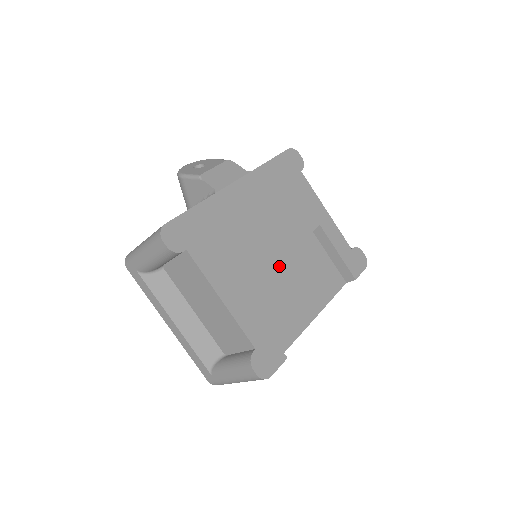
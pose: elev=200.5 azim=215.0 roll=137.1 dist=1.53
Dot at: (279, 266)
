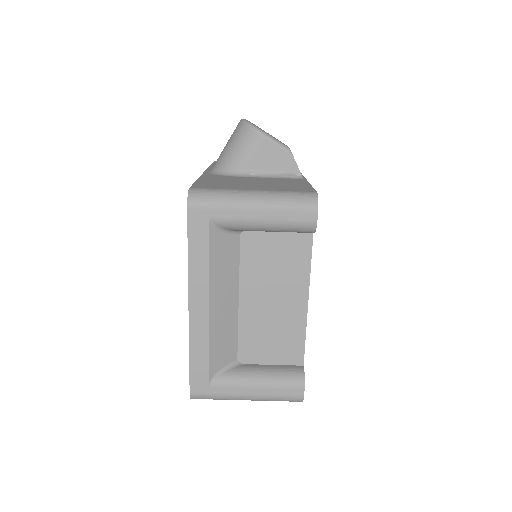
Dot at: occluded
